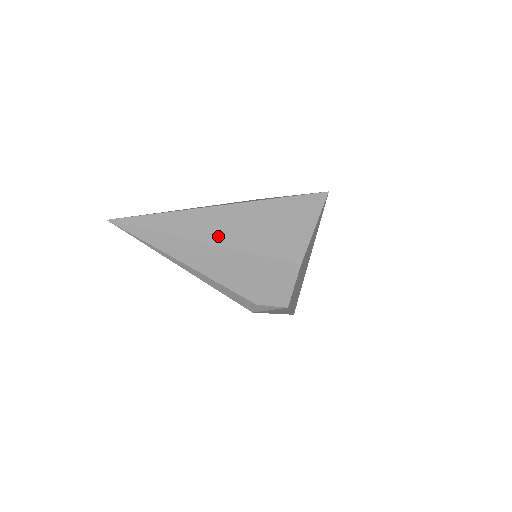
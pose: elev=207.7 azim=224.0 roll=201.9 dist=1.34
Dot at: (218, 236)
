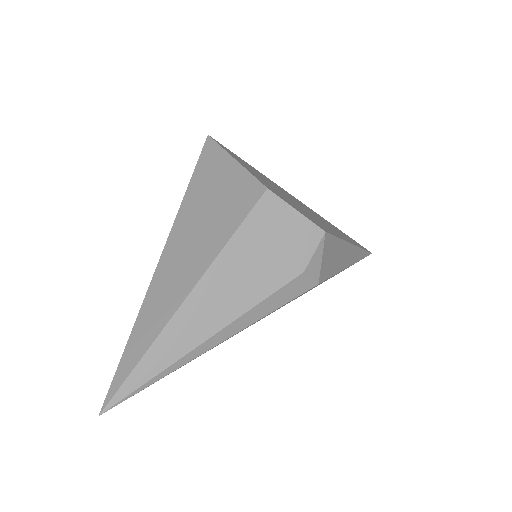
Dot at: (186, 281)
